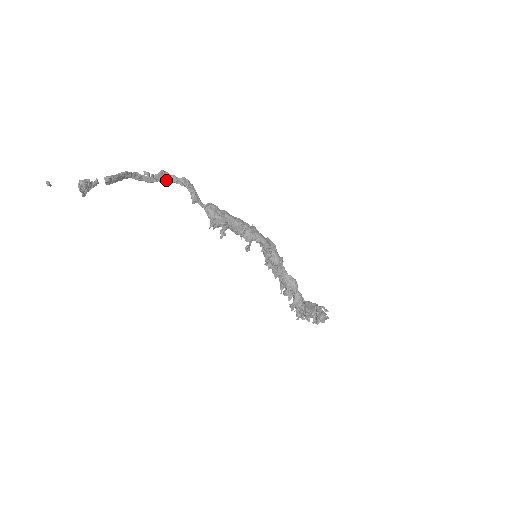
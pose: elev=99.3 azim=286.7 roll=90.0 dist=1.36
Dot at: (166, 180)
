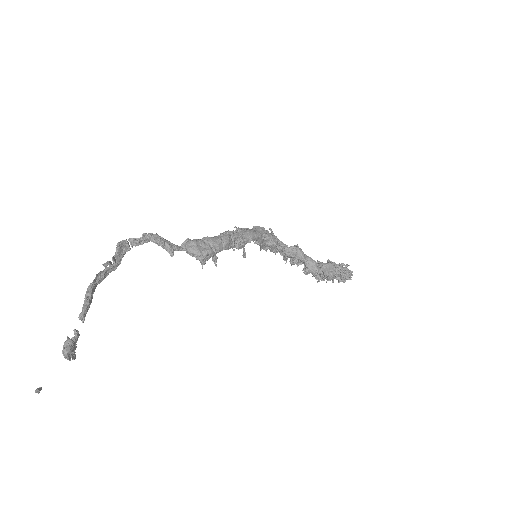
Dot at: occluded
